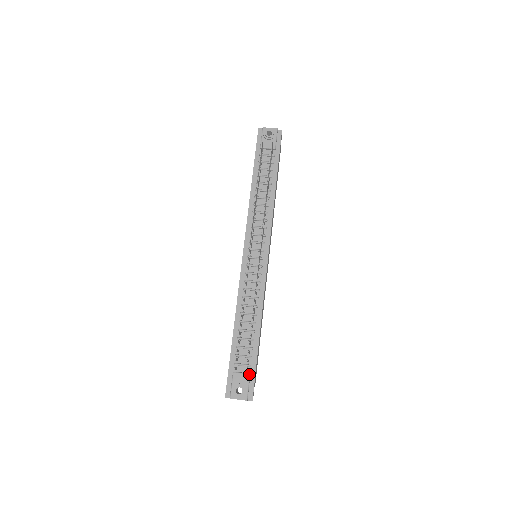
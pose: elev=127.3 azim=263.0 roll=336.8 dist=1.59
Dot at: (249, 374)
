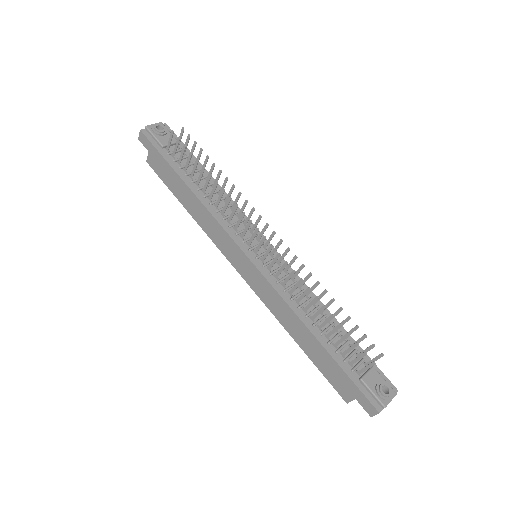
Dot at: (373, 367)
